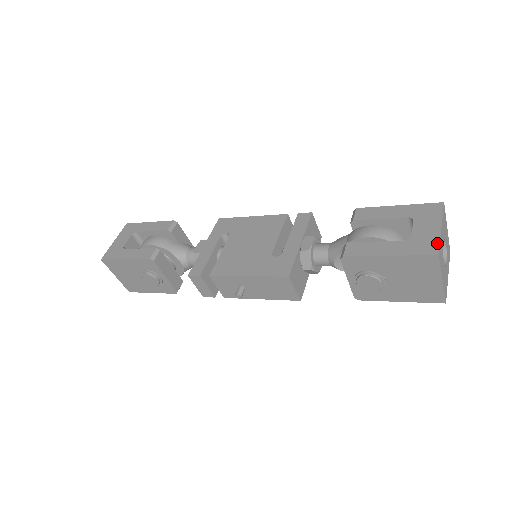
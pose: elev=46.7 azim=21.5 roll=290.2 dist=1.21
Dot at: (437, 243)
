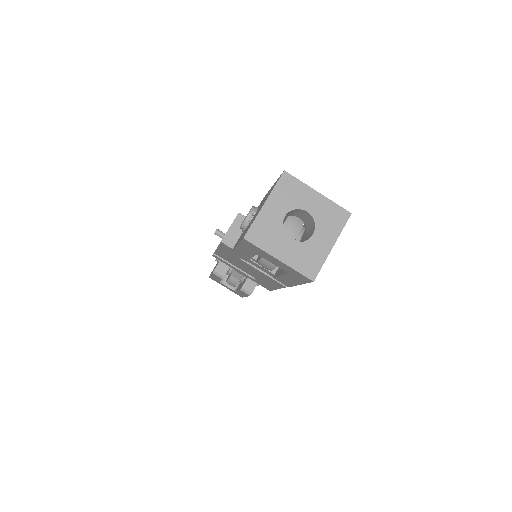
Dot at: (298, 180)
